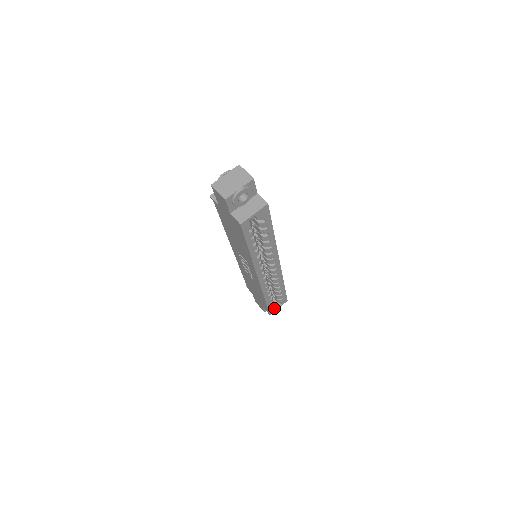
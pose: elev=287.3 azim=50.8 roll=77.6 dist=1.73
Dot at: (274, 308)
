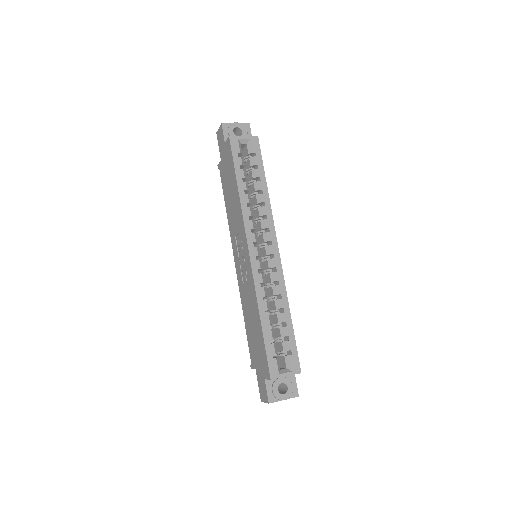
Dot at: (278, 368)
